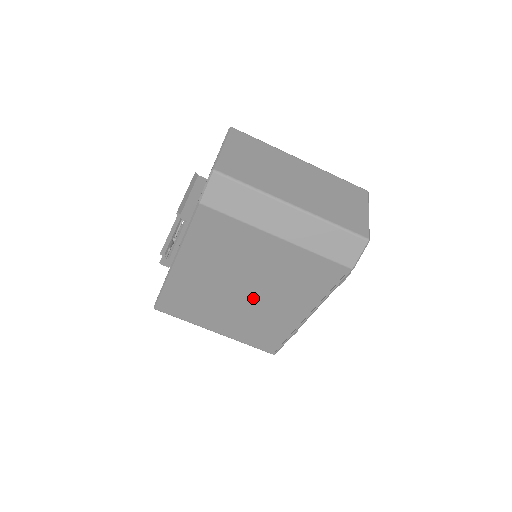
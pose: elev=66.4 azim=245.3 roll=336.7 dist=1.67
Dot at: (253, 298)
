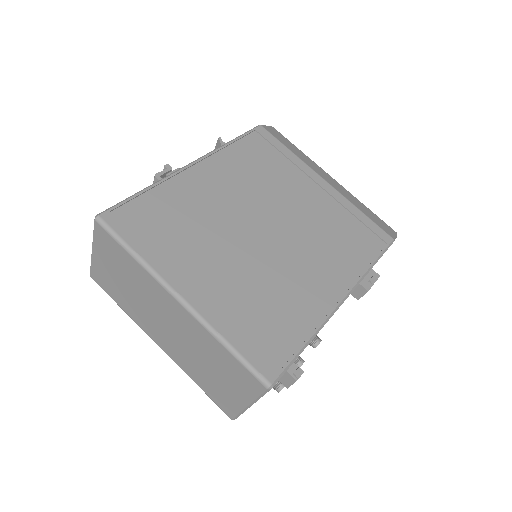
Dot at: (274, 245)
